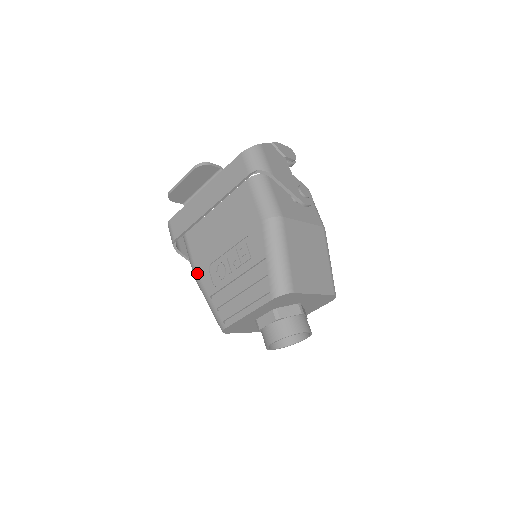
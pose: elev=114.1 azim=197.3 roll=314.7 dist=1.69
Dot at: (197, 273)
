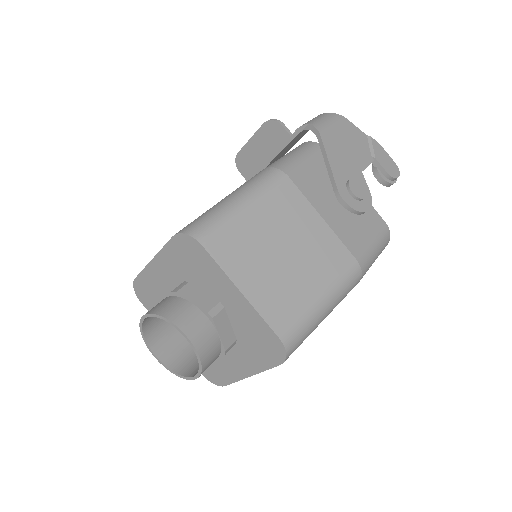
Dot at: occluded
